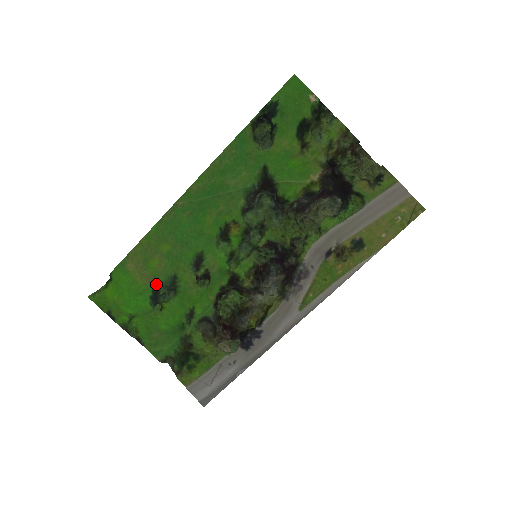
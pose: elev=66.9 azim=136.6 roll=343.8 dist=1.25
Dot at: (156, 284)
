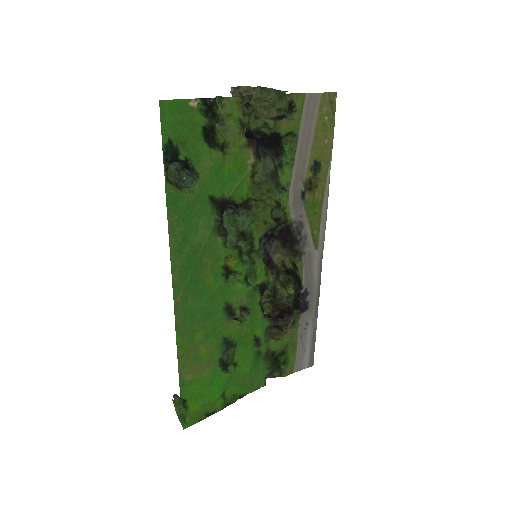
Dot at: (217, 360)
